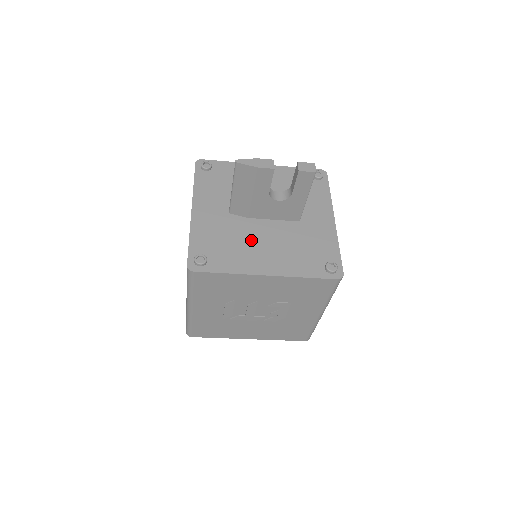
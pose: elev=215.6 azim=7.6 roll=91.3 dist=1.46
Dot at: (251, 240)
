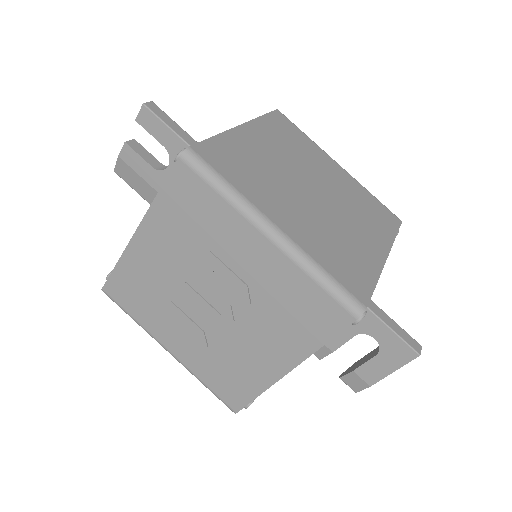
Dot at: occluded
